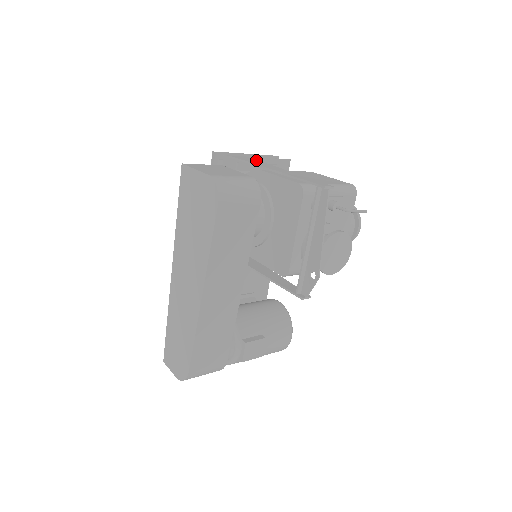
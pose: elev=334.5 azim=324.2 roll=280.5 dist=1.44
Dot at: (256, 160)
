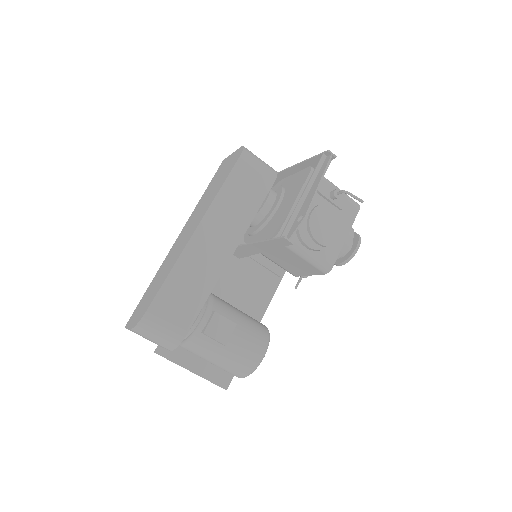
Dot at: occluded
